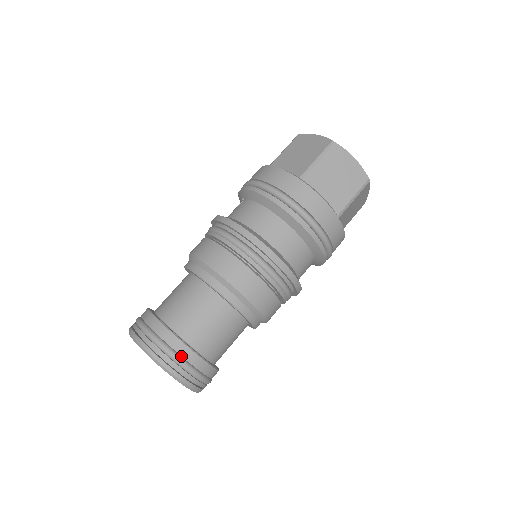
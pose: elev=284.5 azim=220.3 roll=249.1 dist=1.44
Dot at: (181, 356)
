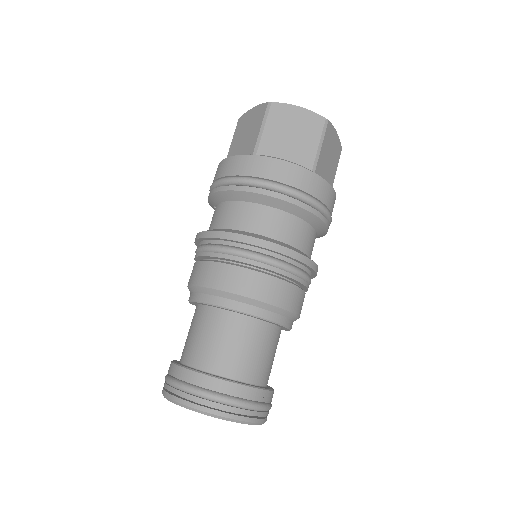
Dot at: (219, 392)
